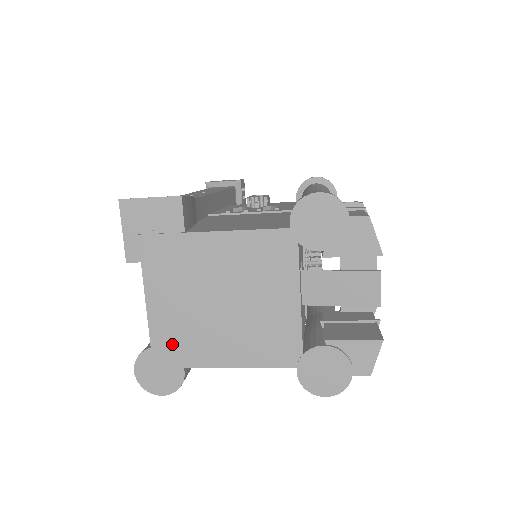
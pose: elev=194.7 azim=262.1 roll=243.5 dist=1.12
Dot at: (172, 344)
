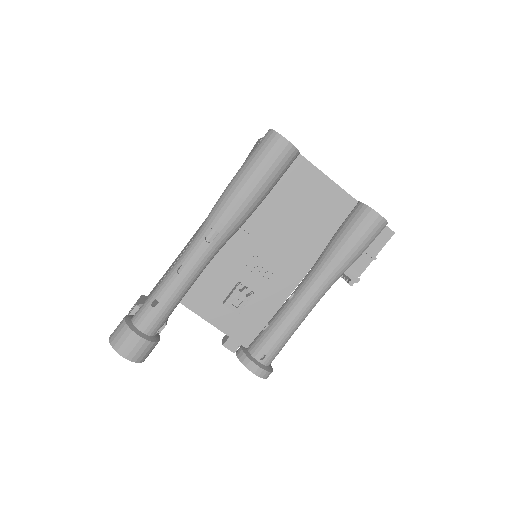
Dot at: occluded
